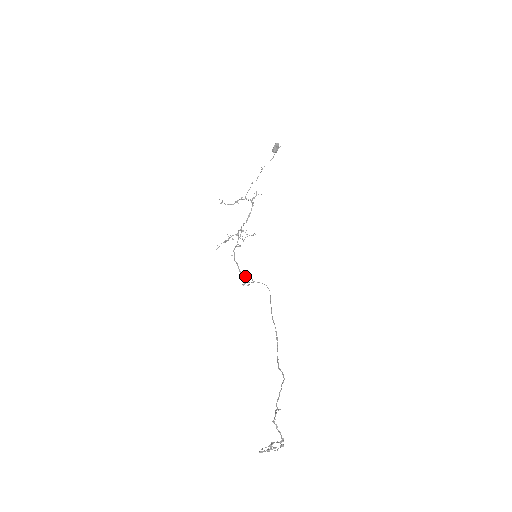
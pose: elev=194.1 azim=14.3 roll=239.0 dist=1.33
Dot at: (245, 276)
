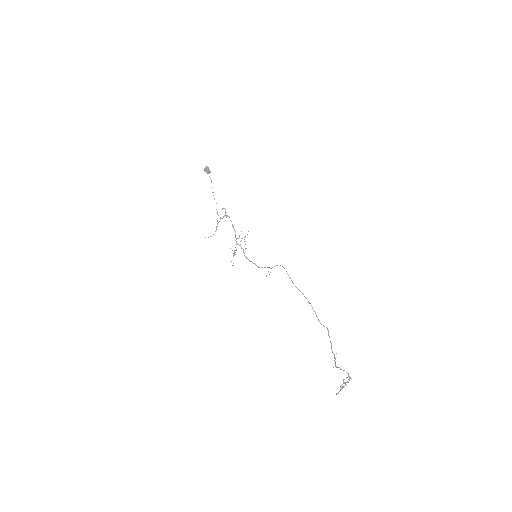
Dot at: occluded
